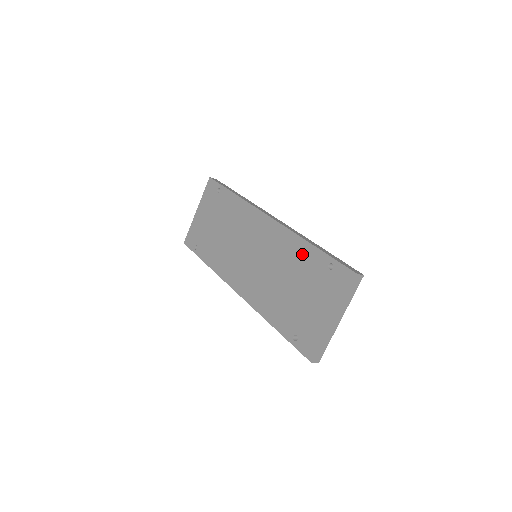
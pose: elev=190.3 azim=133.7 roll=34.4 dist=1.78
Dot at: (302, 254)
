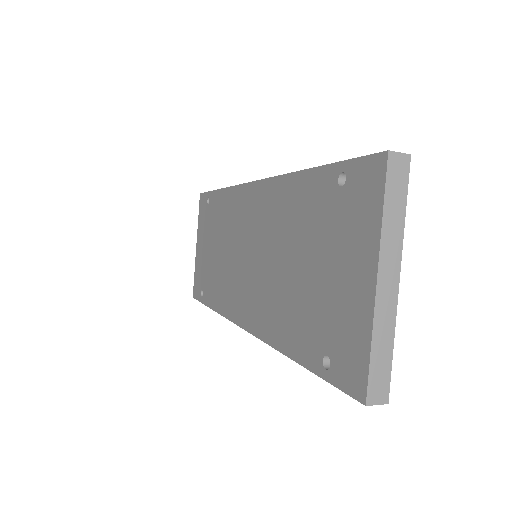
Dot at: (299, 197)
